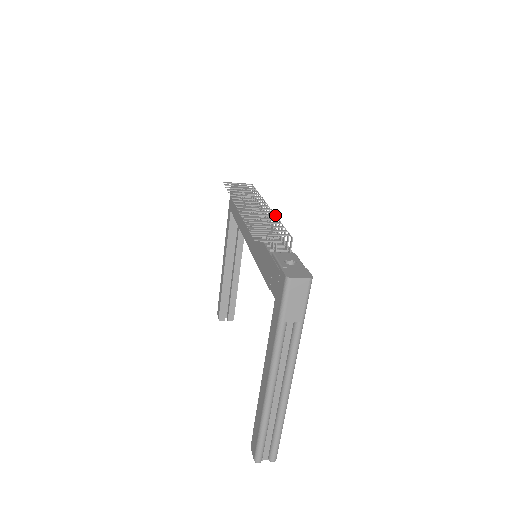
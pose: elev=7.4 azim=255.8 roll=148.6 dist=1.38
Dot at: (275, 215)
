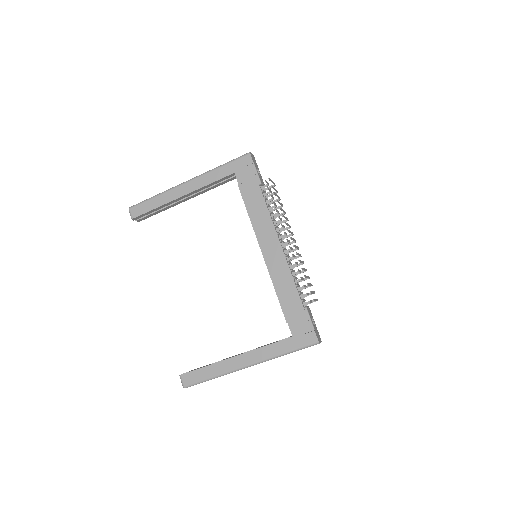
Dot at: occluded
